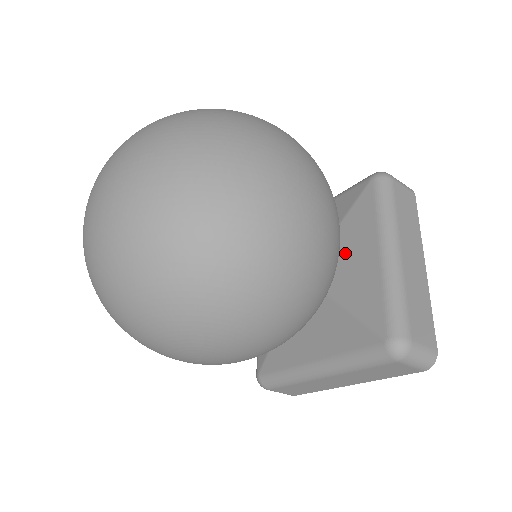
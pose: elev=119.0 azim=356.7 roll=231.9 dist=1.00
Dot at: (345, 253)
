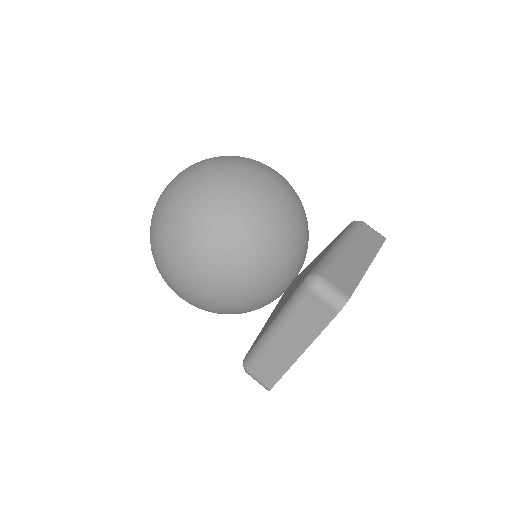
Dot at: occluded
